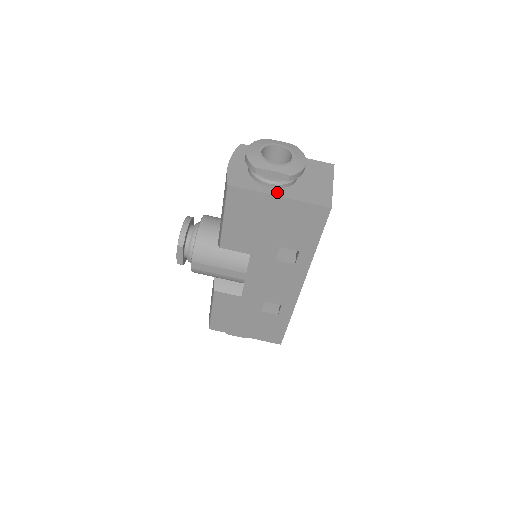
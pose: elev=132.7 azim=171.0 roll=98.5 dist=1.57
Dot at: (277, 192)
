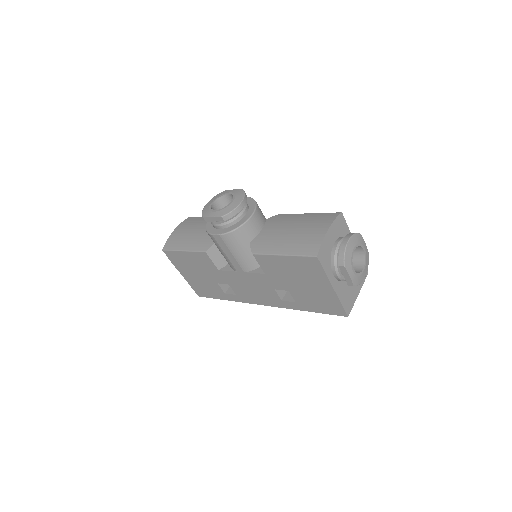
Dot at: (335, 283)
